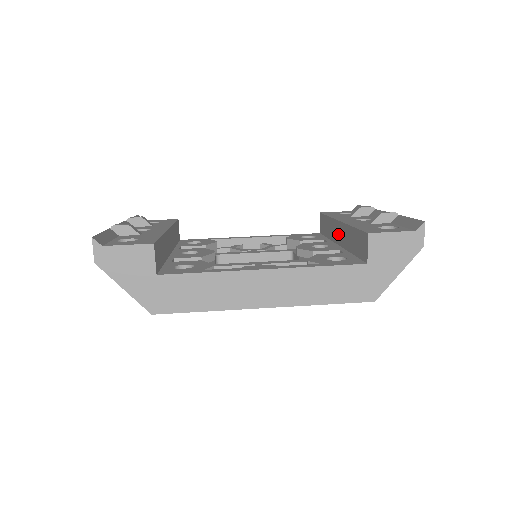
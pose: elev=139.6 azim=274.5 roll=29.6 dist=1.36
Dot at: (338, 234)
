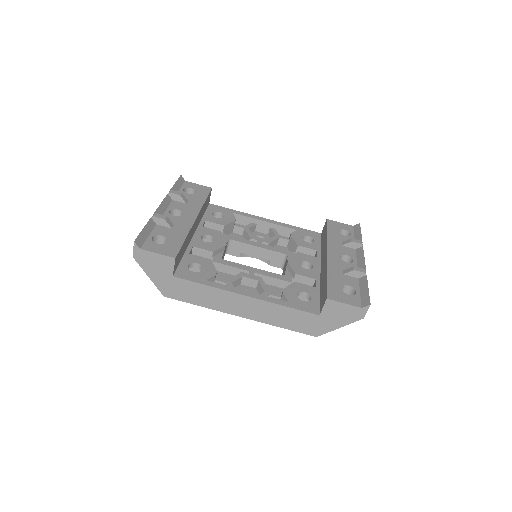
Dot at: (323, 261)
